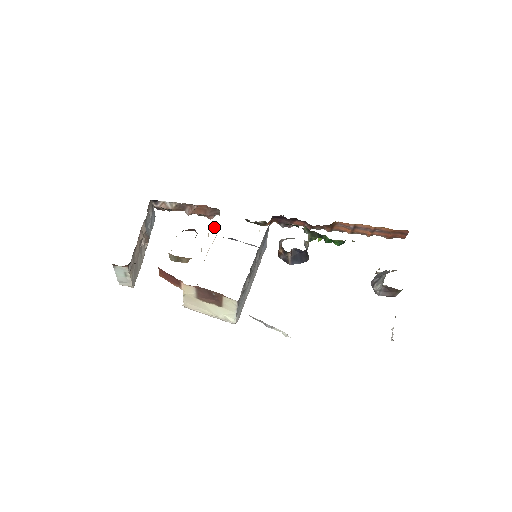
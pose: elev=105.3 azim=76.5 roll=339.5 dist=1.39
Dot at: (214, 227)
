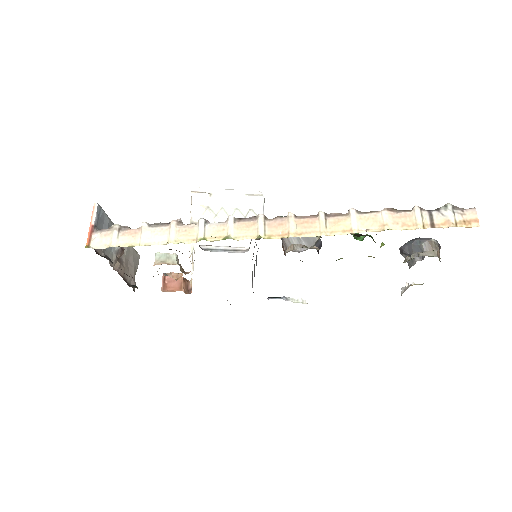
Dot at: (192, 245)
